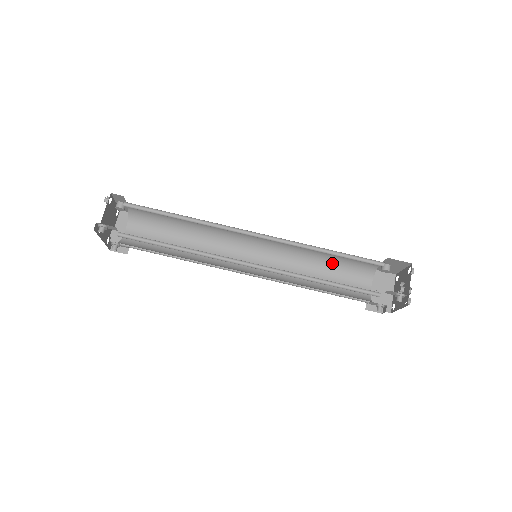
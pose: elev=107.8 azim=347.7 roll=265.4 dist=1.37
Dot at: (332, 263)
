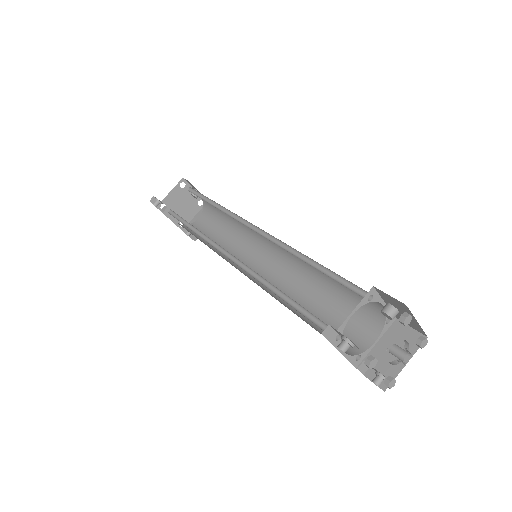
Dot at: (337, 290)
